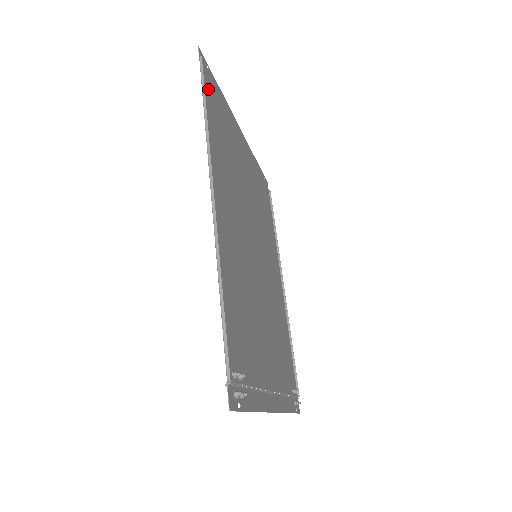
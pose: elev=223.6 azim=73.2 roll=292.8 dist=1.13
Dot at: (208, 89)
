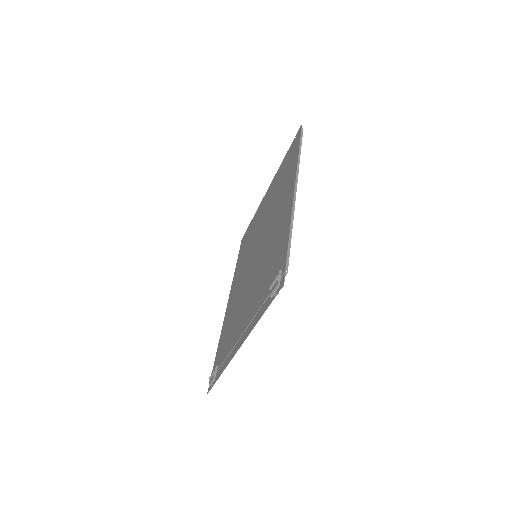
Dot at: (295, 146)
